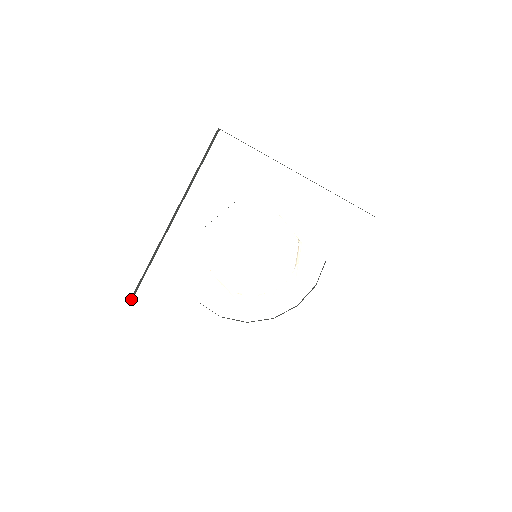
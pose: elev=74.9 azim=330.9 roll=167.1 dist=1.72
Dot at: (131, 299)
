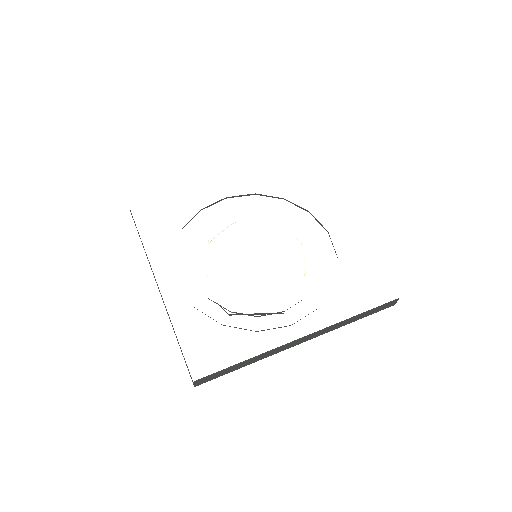
Dot at: occluded
